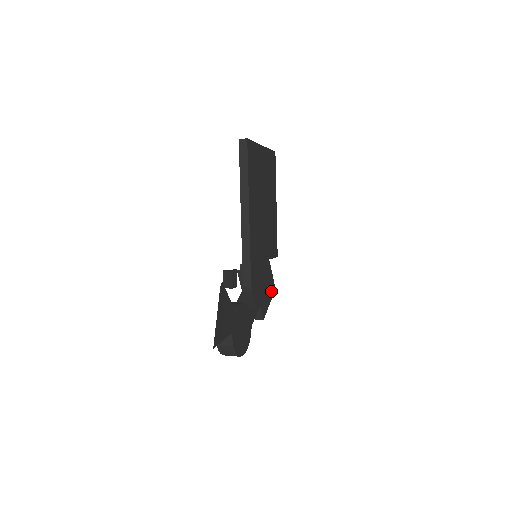
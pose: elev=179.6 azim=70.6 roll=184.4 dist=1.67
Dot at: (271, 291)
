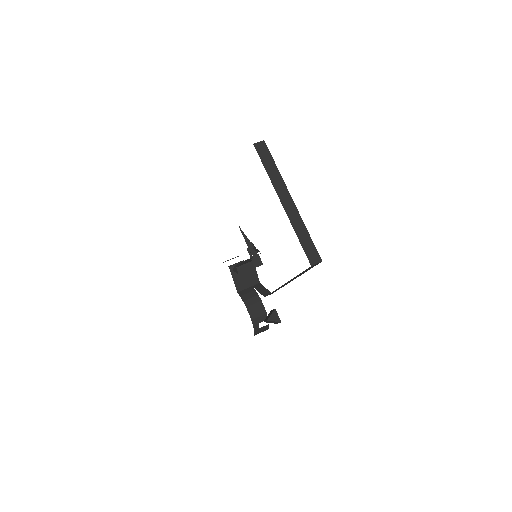
Dot at: occluded
